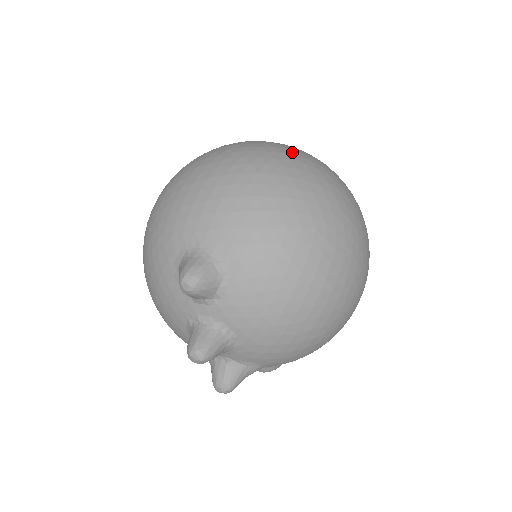
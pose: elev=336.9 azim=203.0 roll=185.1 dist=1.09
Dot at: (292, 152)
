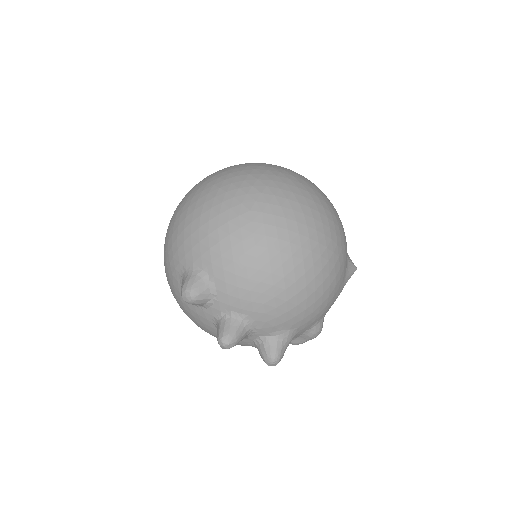
Dot at: (222, 171)
